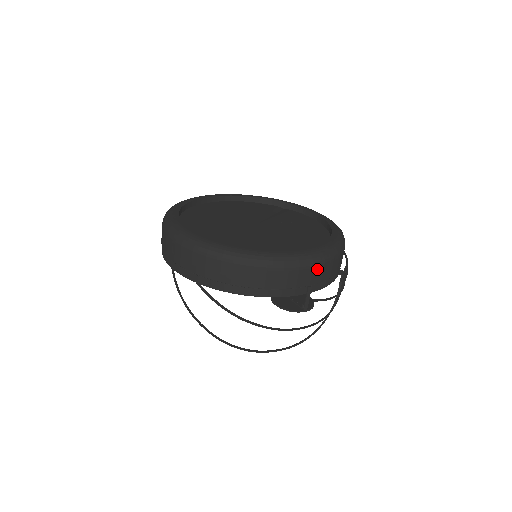
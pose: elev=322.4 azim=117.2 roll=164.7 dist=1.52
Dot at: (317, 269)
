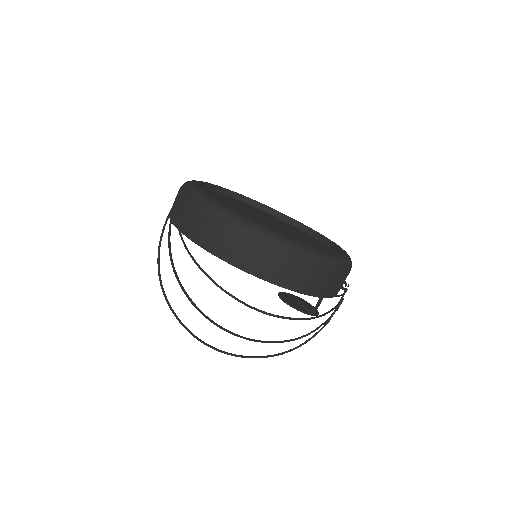
Dot at: (336, 275)
